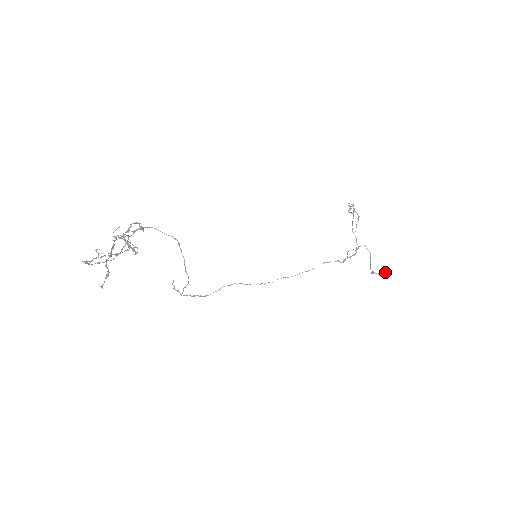
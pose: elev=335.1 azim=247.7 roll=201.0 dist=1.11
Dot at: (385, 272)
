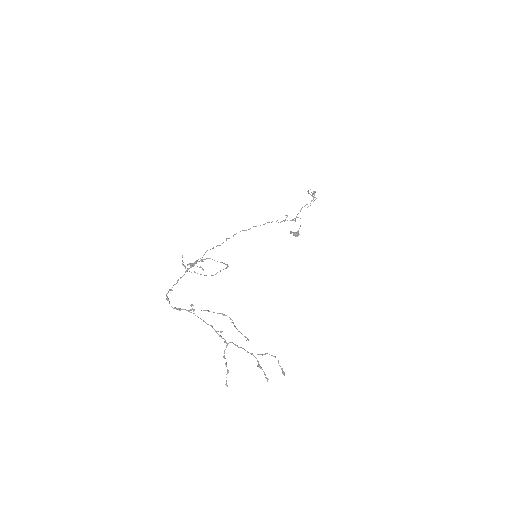
Dot at: occluded
